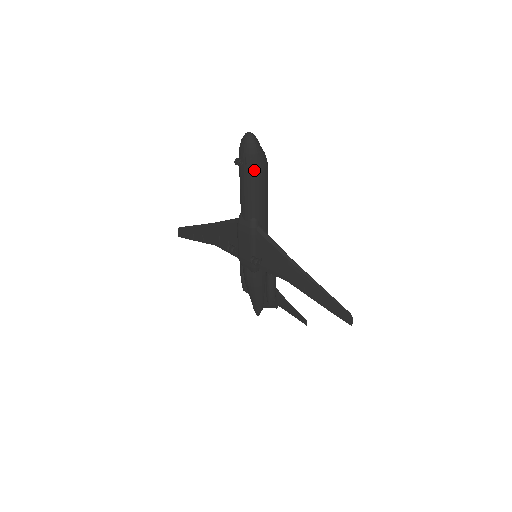
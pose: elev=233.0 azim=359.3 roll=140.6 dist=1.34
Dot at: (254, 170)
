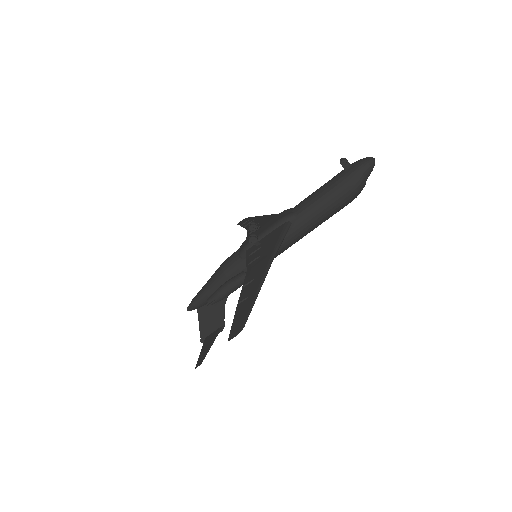
Dot at: (344, 180)
